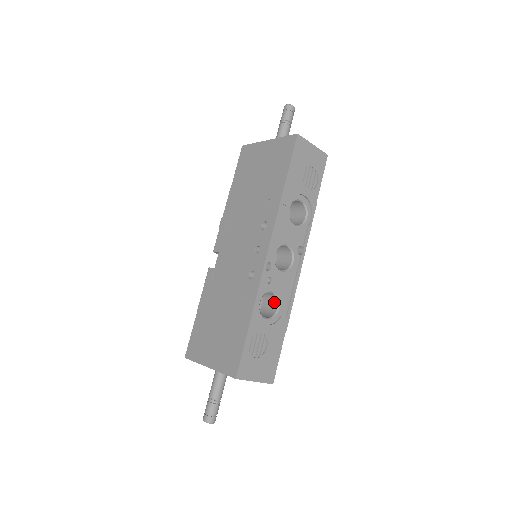
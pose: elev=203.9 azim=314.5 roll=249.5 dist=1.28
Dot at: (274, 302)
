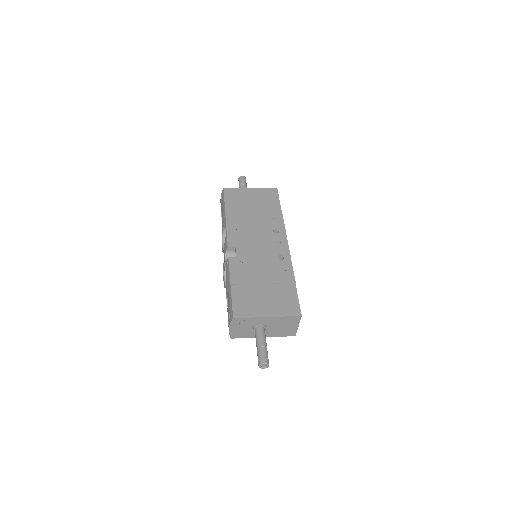
Dot at: occluded
